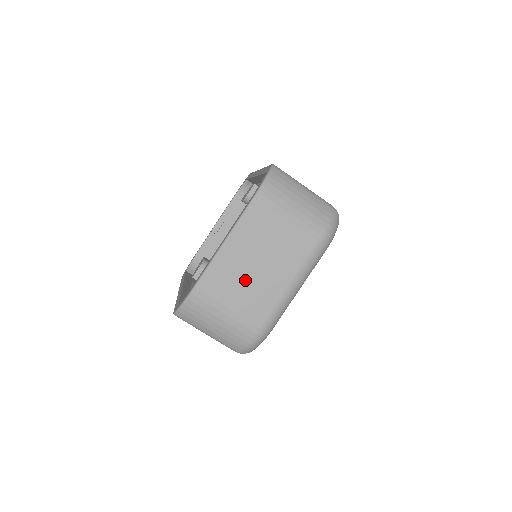
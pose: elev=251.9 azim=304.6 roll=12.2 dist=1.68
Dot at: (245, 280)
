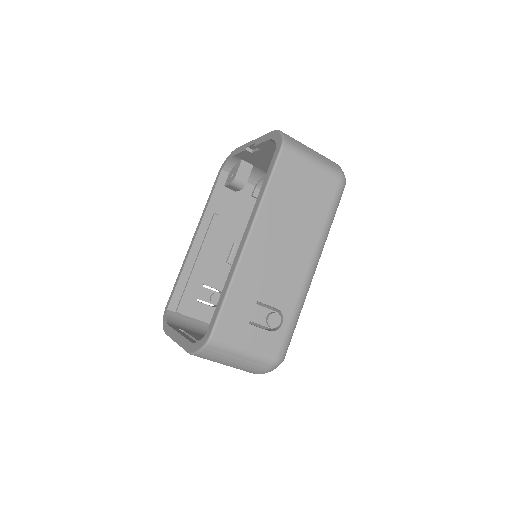
Dot at: occluded
